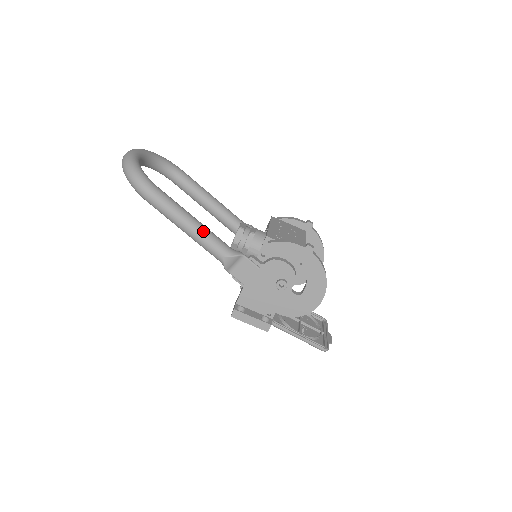
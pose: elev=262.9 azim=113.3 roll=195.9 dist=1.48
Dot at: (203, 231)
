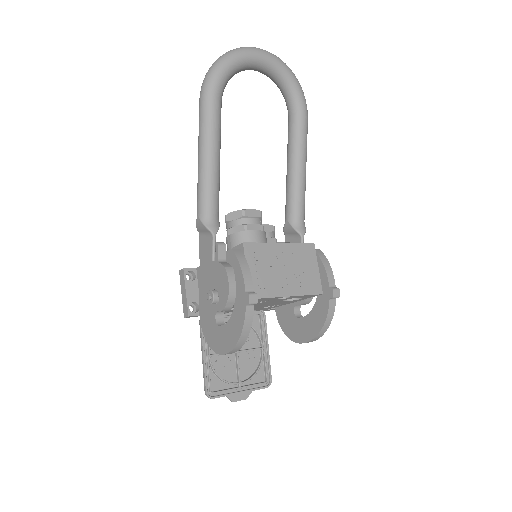
Dot at: (206, 175)
